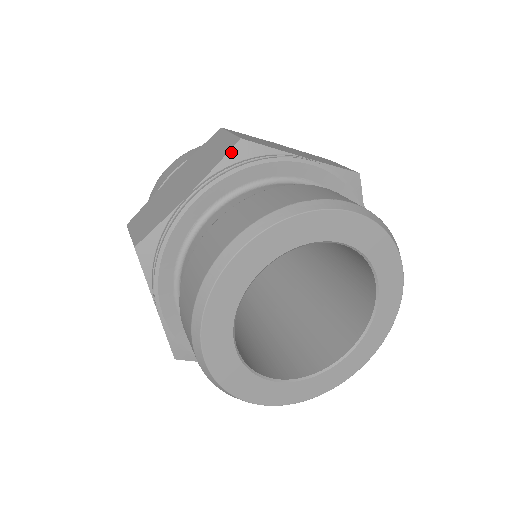
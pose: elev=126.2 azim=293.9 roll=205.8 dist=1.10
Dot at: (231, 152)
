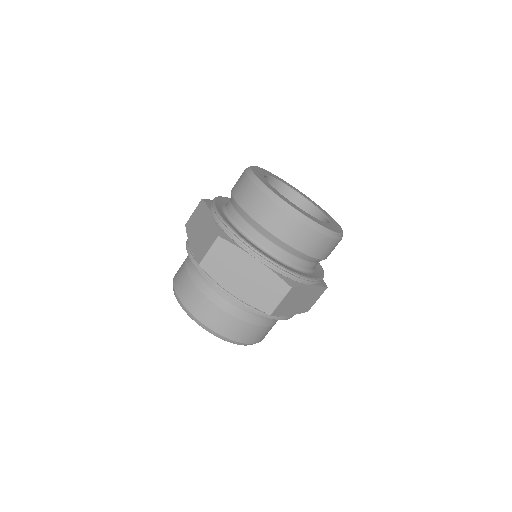
Dot at: (205, 202)
